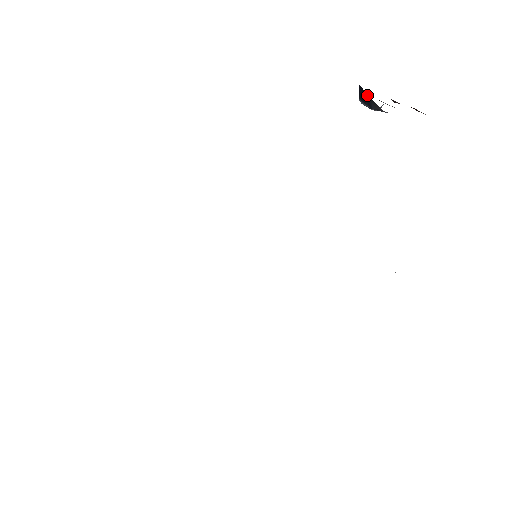
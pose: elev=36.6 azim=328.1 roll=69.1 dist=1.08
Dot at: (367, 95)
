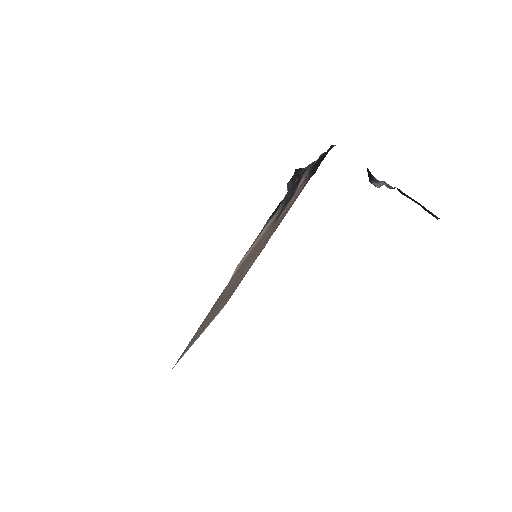
Dot at: (368, 170)
